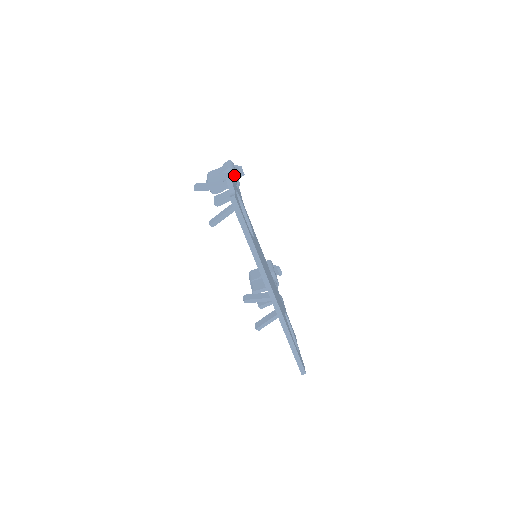
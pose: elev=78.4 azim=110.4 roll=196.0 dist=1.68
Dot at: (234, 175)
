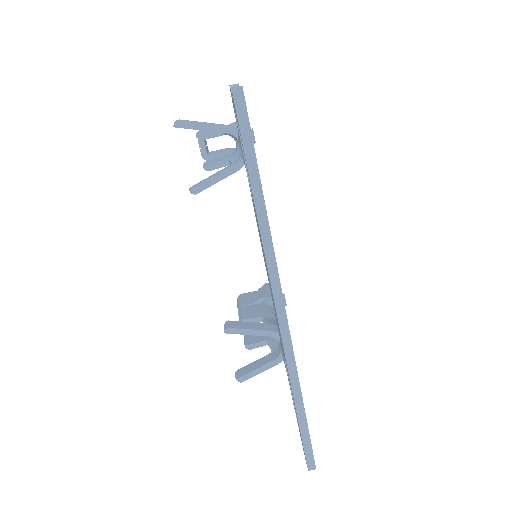
Dot at: occluded
